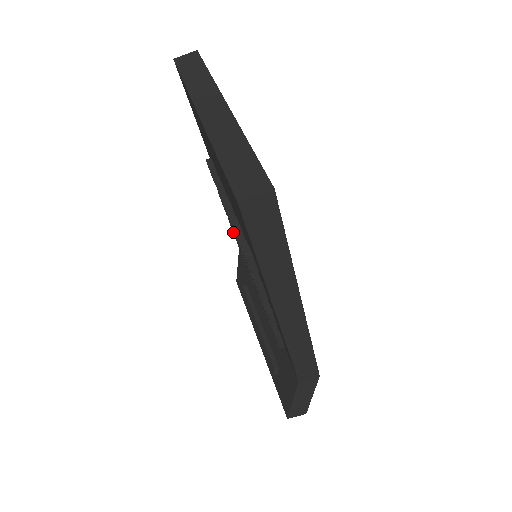
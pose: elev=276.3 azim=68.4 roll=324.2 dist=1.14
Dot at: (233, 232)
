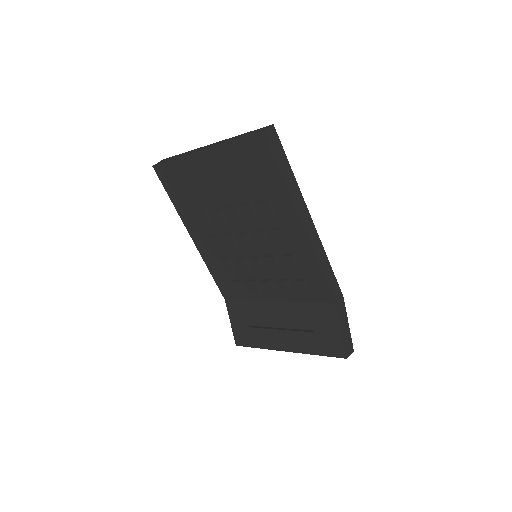
Dot at: (229, 263)
